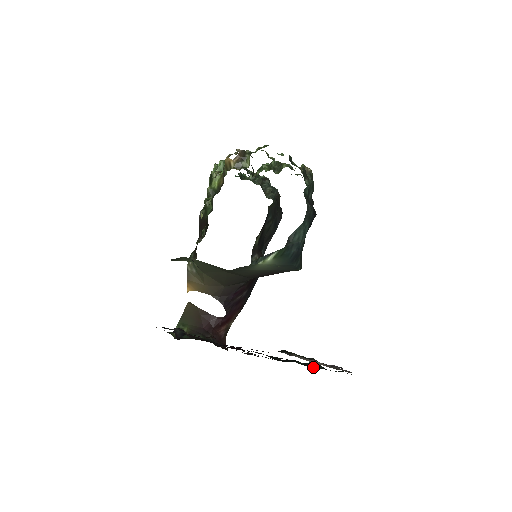
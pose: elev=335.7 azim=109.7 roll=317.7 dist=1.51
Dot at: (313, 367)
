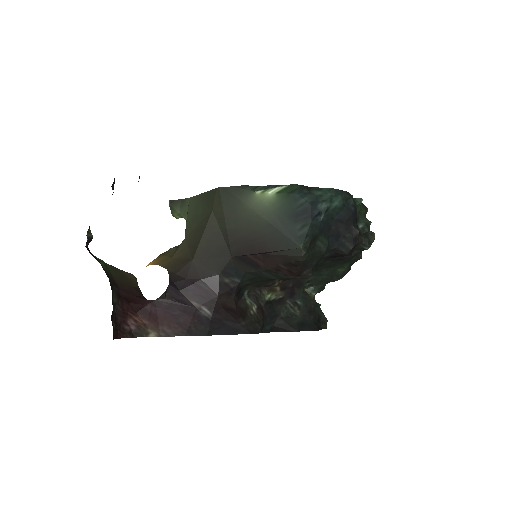
Dot at: occluded
